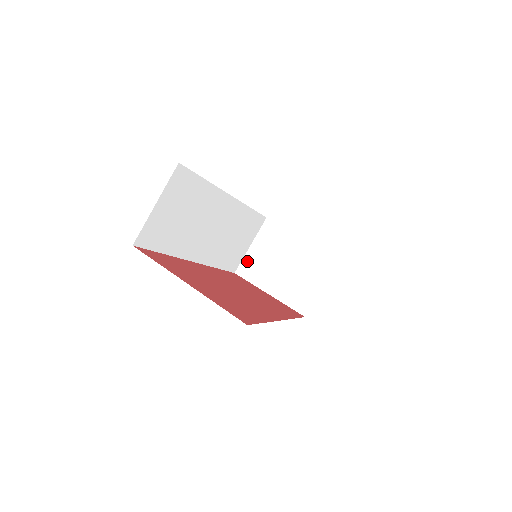
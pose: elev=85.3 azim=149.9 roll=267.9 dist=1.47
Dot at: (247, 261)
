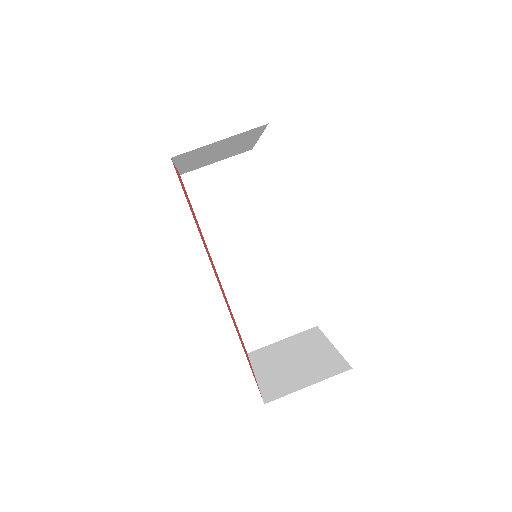
Dot at: (267, 348)
